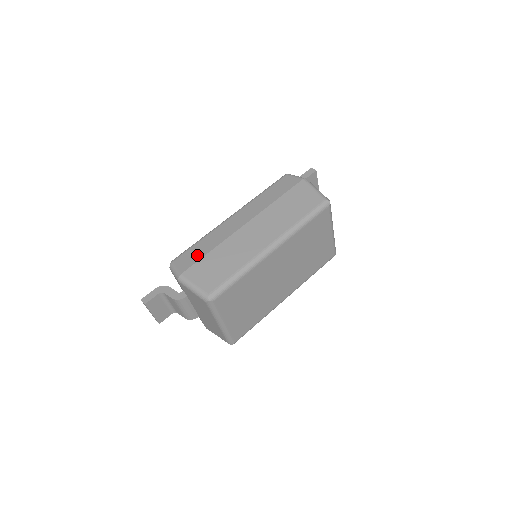
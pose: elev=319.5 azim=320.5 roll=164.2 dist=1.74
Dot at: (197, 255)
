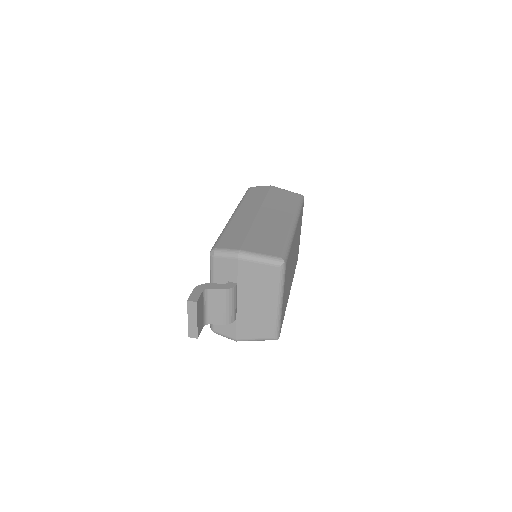
Dot at: (238, 237)
